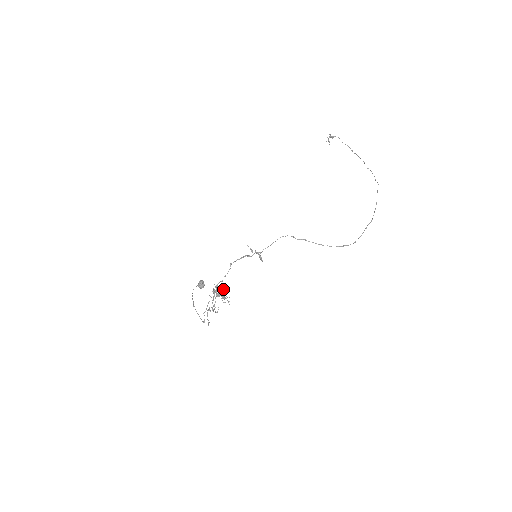
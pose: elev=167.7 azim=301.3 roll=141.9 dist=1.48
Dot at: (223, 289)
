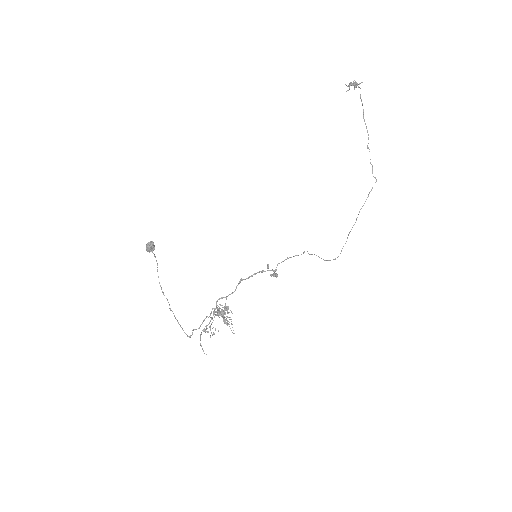
Dot at: occluded
